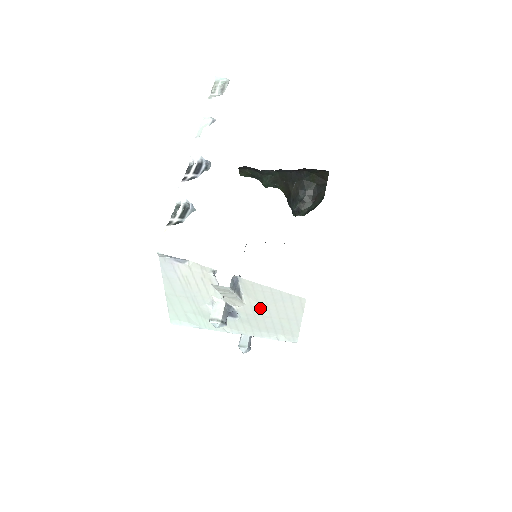
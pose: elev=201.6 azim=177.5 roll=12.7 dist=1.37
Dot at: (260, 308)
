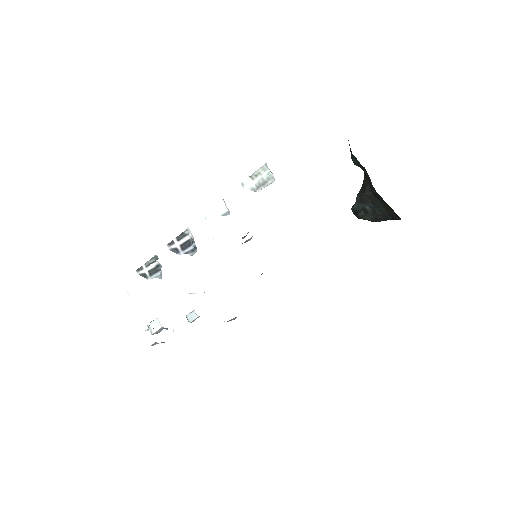
Dot at: occluded
